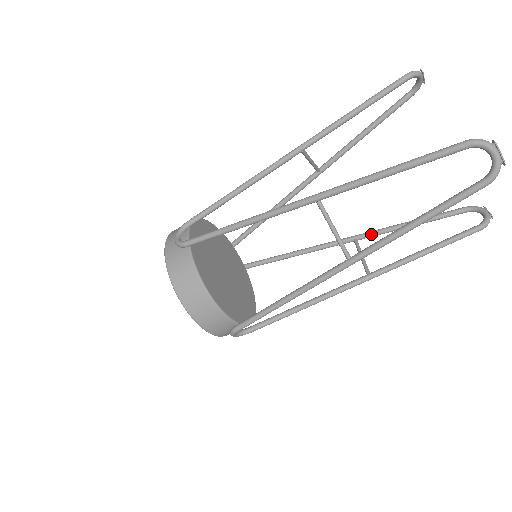
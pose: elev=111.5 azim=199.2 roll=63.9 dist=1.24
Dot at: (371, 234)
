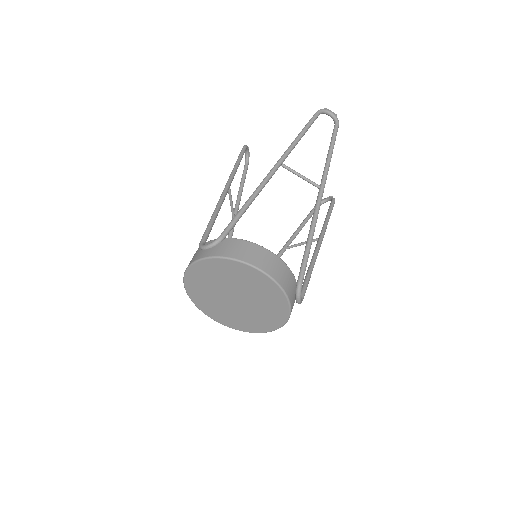
Dot at: (290, 240)
